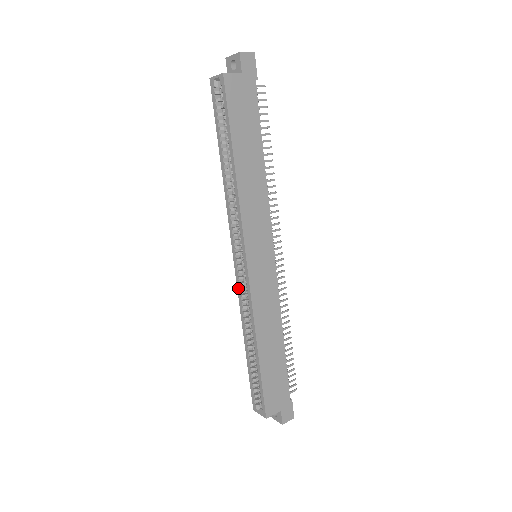
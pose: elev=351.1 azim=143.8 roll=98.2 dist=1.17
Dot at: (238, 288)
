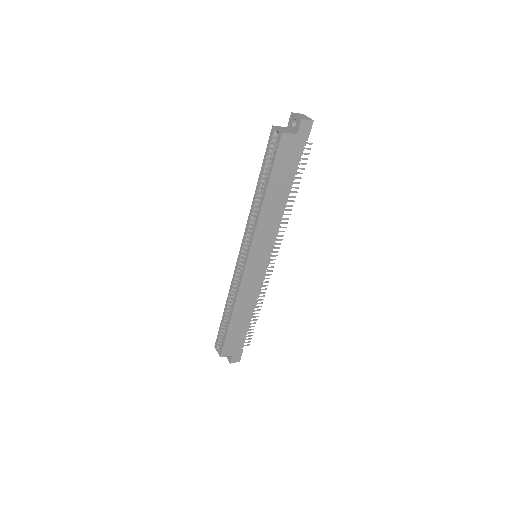
Dot at: (235, 271)
